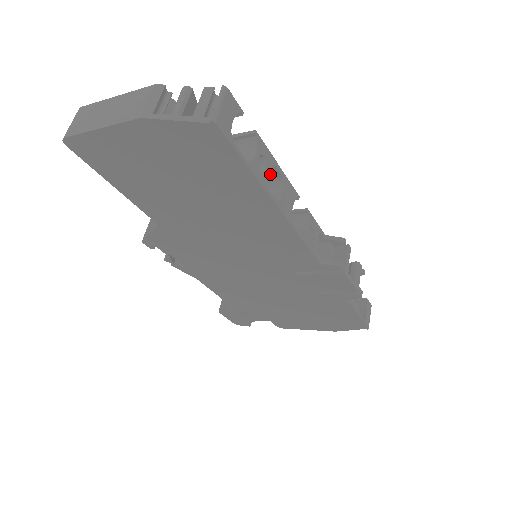
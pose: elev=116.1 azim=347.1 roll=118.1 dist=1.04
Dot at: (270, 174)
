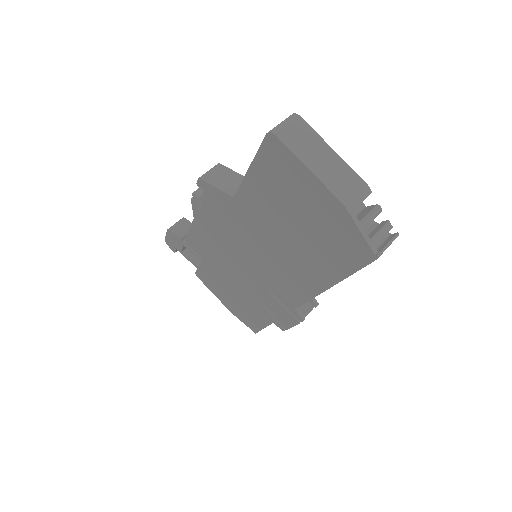
Dot at: occluded
